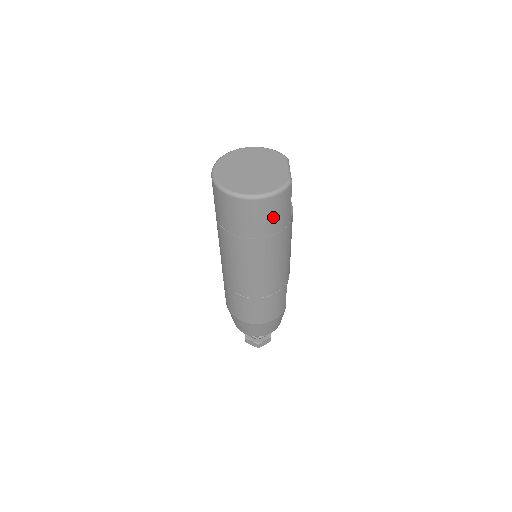
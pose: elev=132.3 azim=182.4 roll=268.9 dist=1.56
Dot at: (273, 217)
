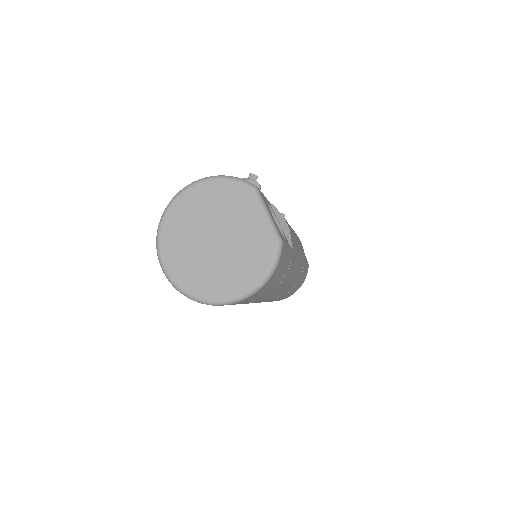
Dot at: (274, 283)
